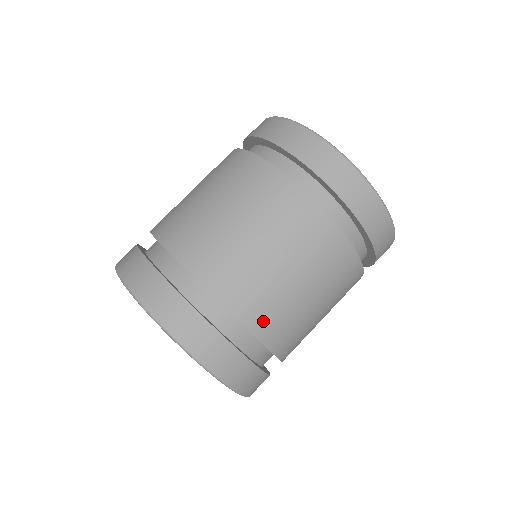
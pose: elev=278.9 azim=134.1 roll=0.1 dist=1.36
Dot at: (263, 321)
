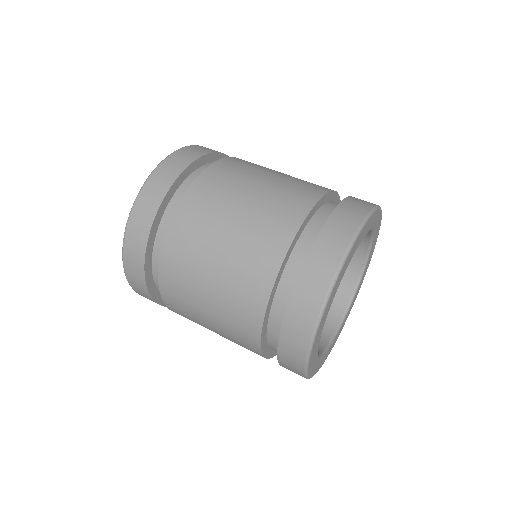
Dot at: (174, 305)
